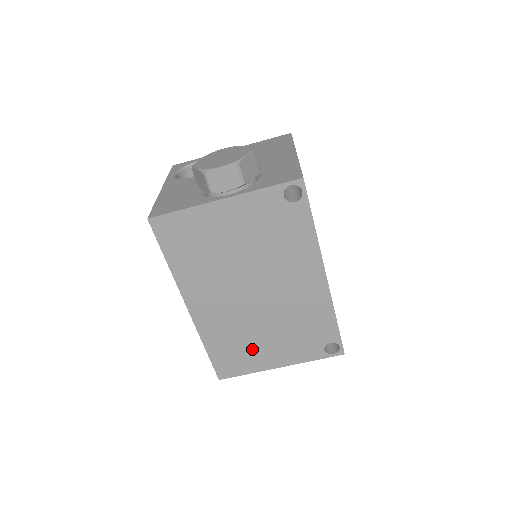
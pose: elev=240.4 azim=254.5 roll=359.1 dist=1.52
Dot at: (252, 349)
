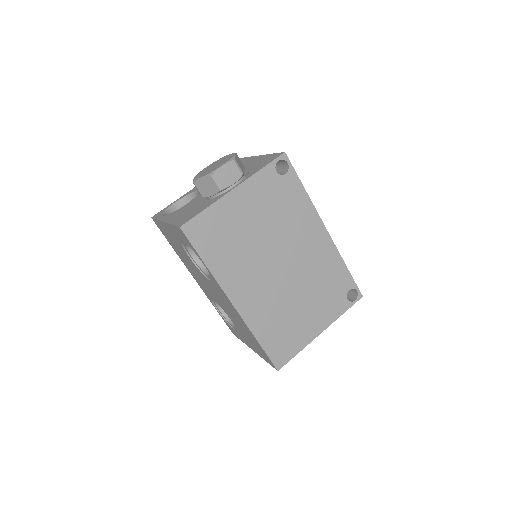
Dot at: (295, 324)
